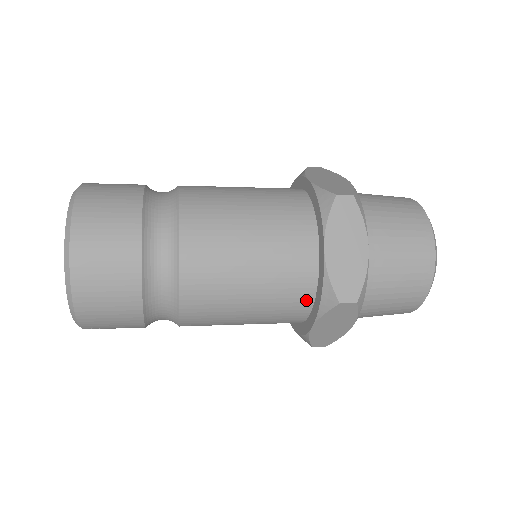
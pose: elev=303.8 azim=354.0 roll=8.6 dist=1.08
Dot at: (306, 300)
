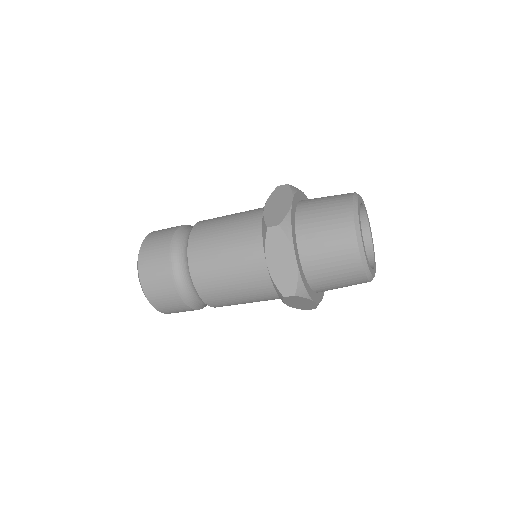
Dot at: (275, 291)
